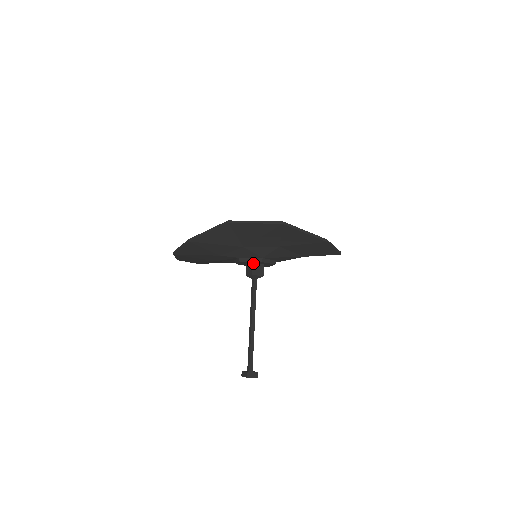
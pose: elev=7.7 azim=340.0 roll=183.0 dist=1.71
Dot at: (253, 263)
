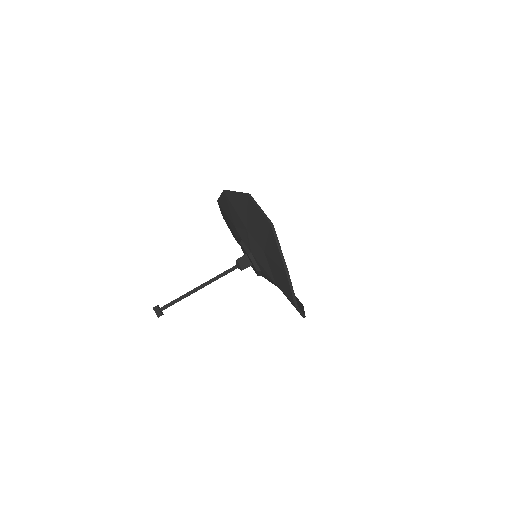
Dot at: (246, 254)
